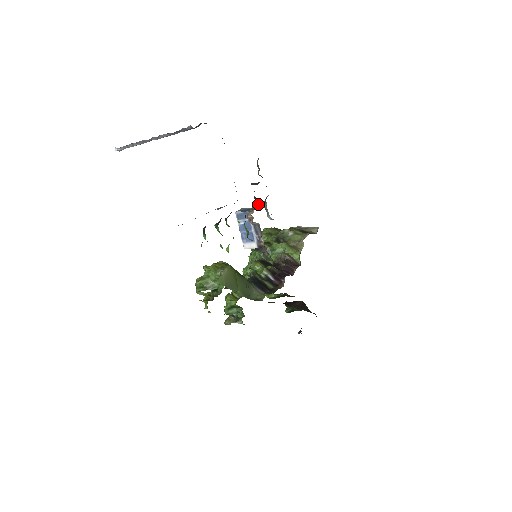
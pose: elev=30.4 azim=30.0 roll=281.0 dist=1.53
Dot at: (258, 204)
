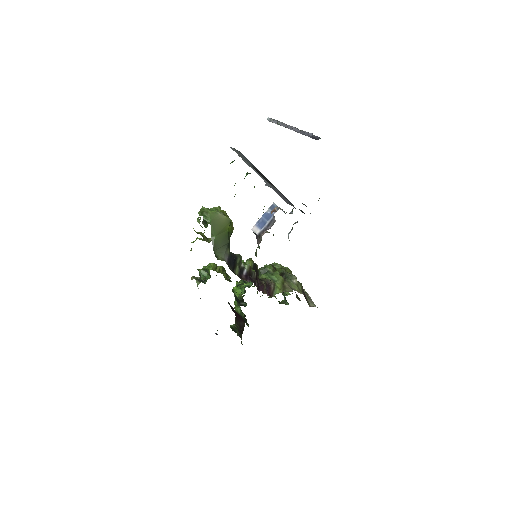
Dot at: (290, 213)
